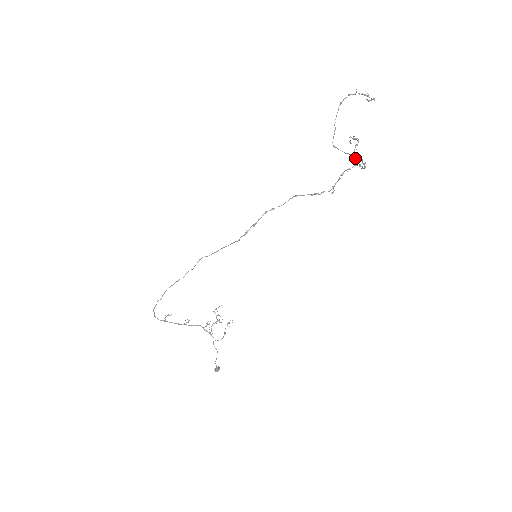
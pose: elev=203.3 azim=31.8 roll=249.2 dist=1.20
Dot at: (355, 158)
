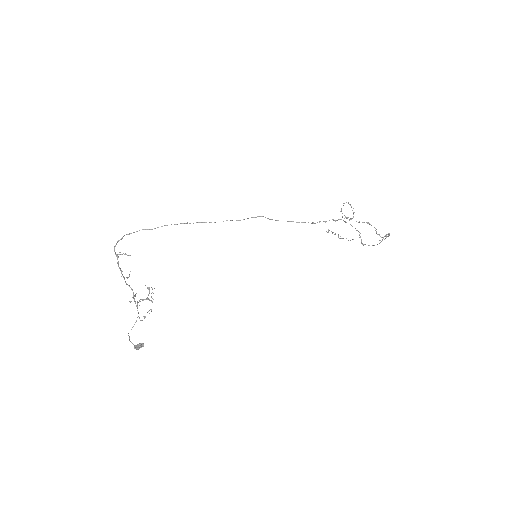
Dot at: occluded
